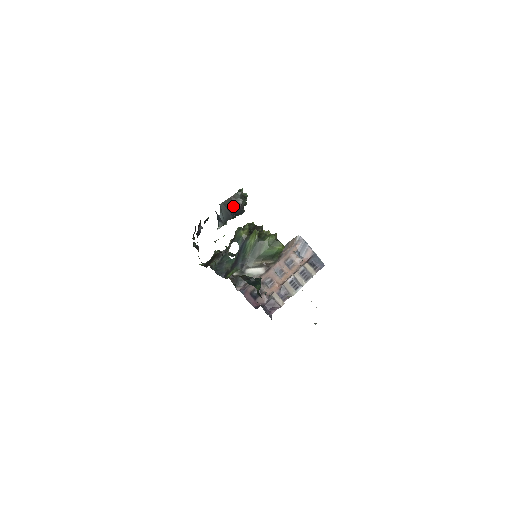
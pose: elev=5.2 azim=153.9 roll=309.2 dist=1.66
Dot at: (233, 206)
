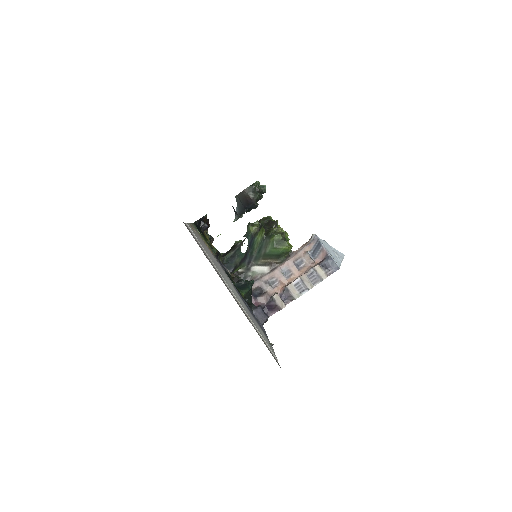
Dot at: (245, 200)
